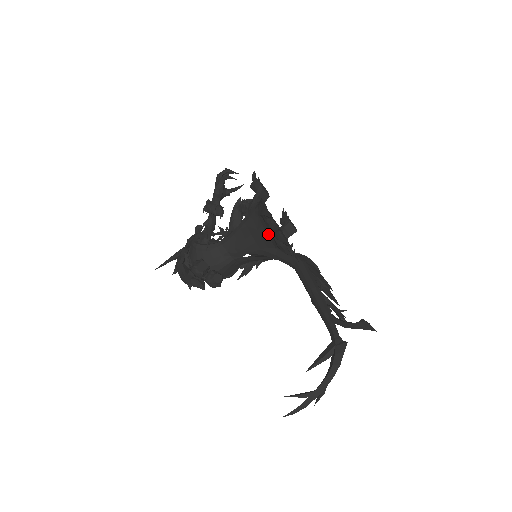
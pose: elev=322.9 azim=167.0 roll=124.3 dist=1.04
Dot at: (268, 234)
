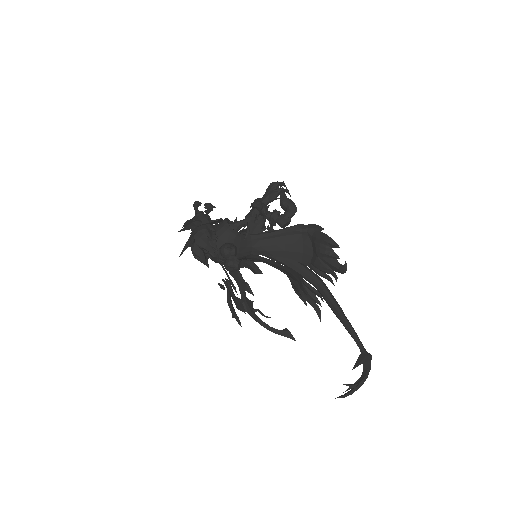
Dot at: (305, 251)
